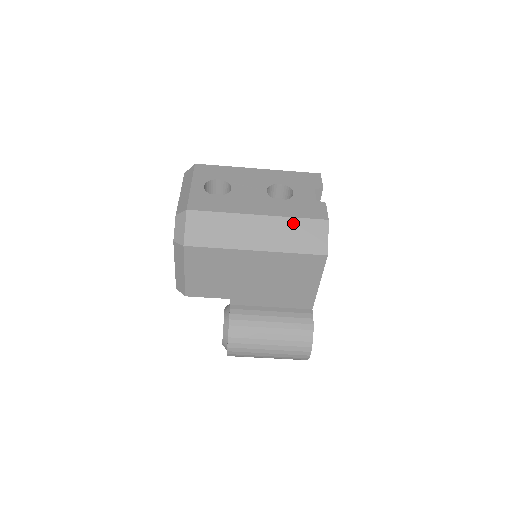
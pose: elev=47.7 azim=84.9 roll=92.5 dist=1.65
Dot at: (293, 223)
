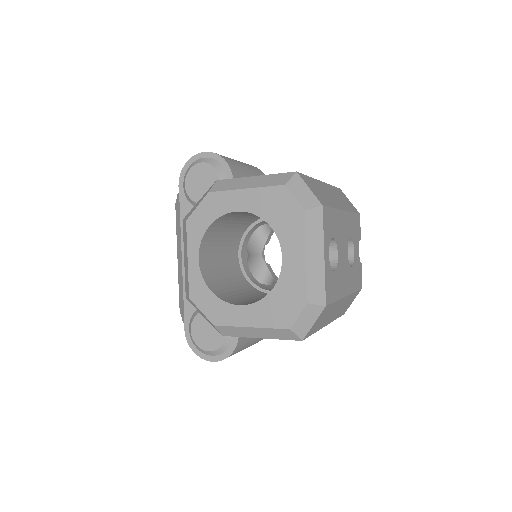
Dot at: (352, 296)
